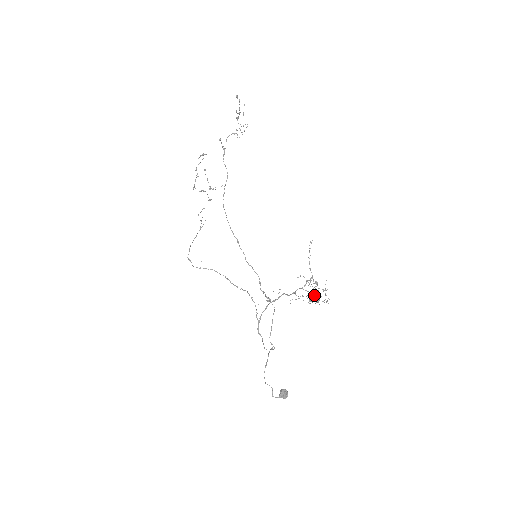
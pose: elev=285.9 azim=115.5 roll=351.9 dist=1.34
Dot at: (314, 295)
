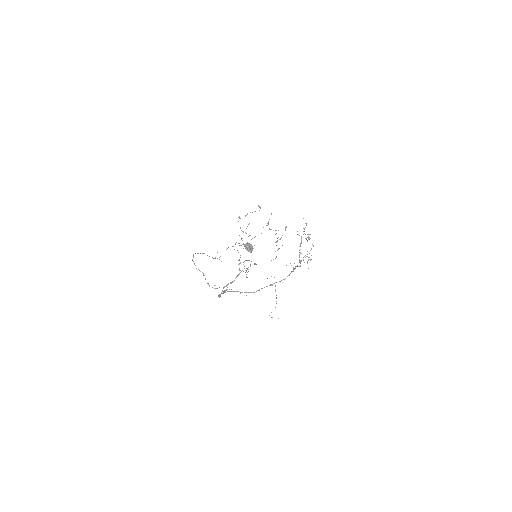
Dot at: (299, 257)
